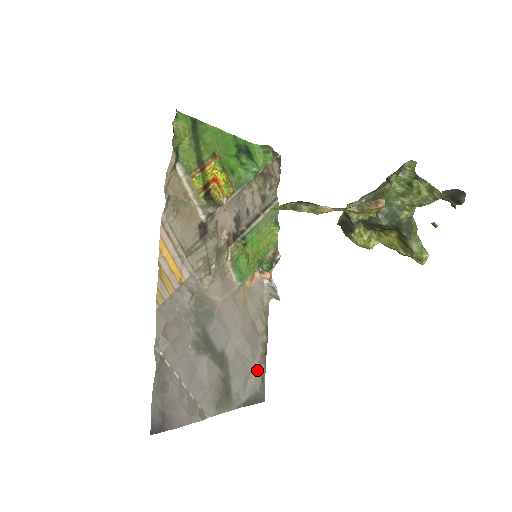
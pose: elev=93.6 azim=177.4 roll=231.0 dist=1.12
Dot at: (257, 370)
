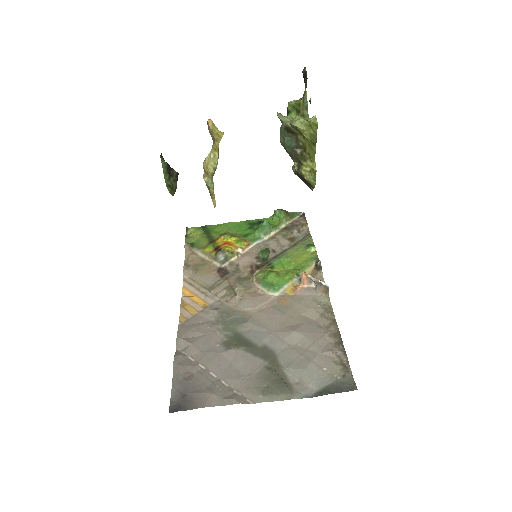
Dot at: (330, 359)
